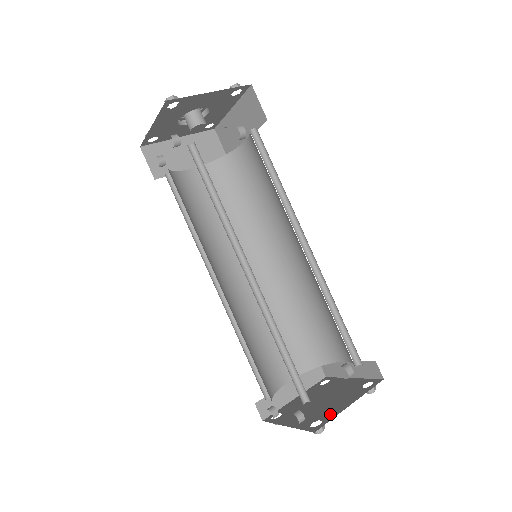
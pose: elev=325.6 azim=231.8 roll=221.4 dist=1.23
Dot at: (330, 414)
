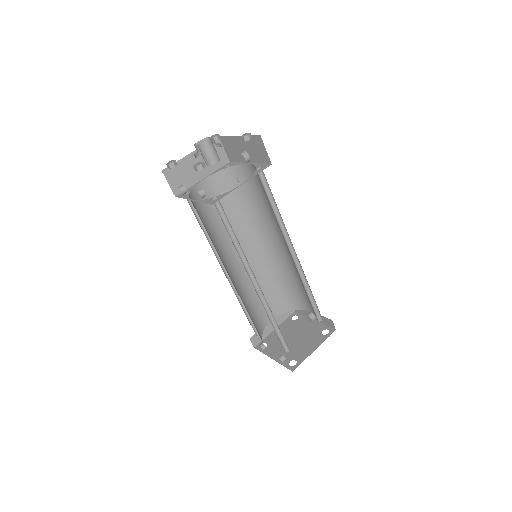
Dot at: (302, 356)
